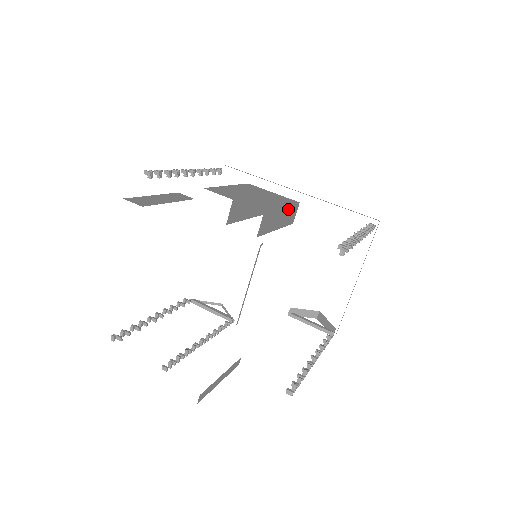
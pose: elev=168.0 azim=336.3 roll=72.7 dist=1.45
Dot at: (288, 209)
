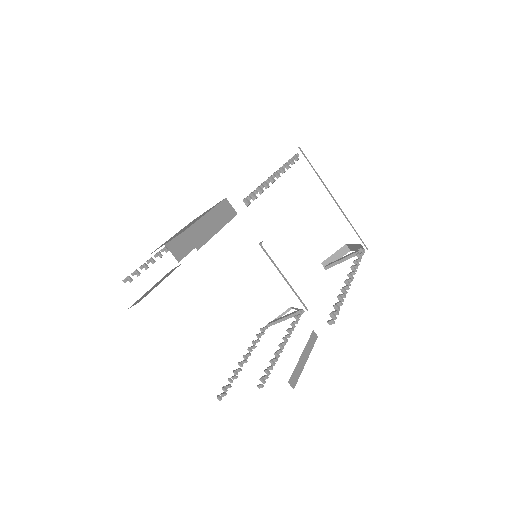
Dot at: (216, 211)
